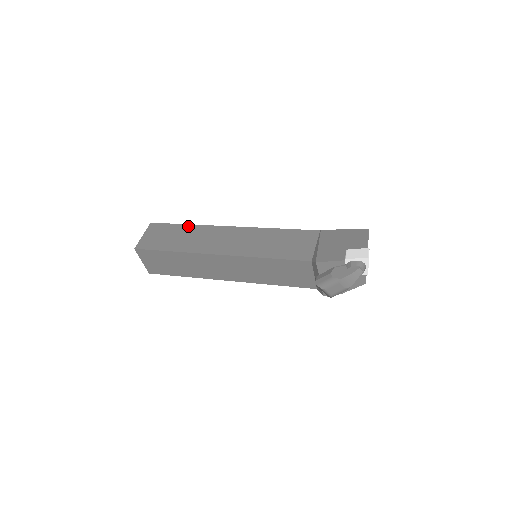
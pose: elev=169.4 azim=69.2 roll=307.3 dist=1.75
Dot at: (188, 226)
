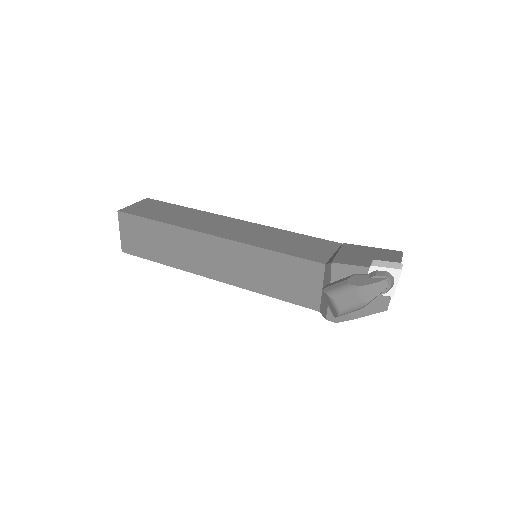
Dot at: (188, 208)
